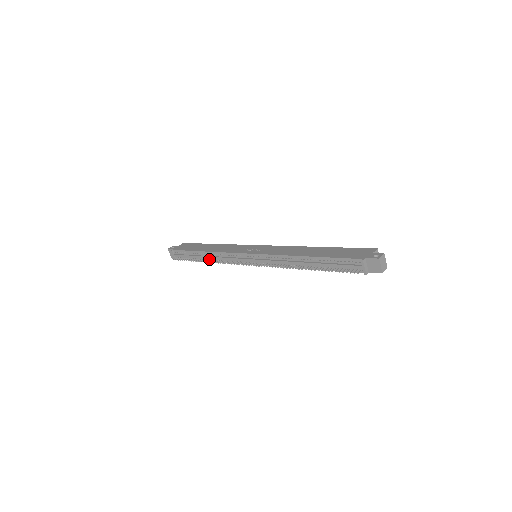
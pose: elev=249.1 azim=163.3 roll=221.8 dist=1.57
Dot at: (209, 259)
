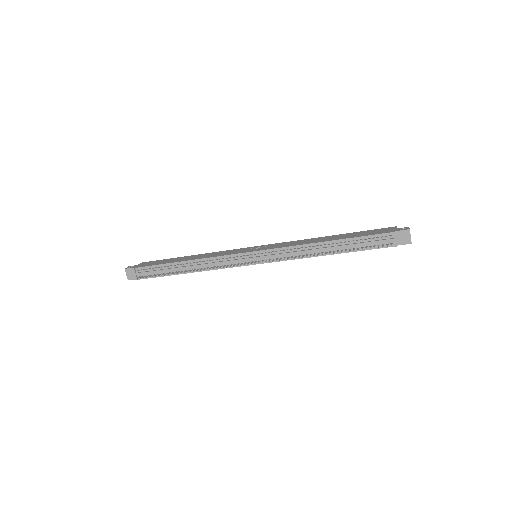
Dot at: (192, 269)
